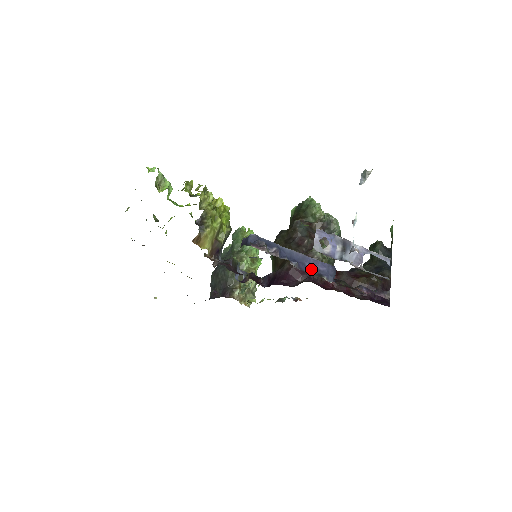
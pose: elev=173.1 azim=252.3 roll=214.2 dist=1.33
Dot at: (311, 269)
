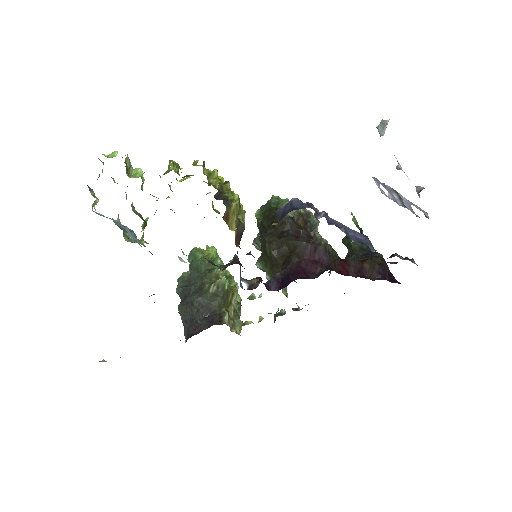
Dot at: (354, 238)
